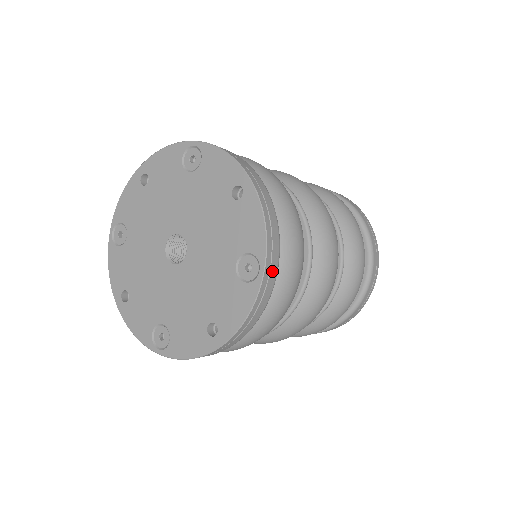
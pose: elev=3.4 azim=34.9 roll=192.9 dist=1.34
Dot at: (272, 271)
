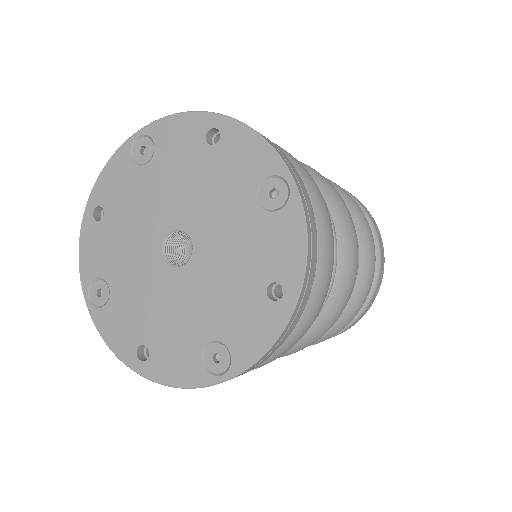
Dot at: occluded
